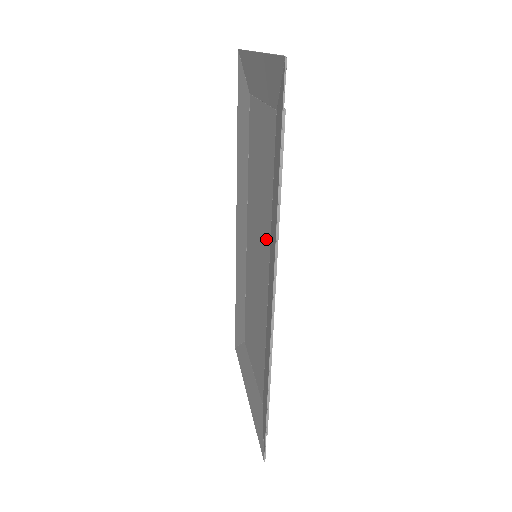
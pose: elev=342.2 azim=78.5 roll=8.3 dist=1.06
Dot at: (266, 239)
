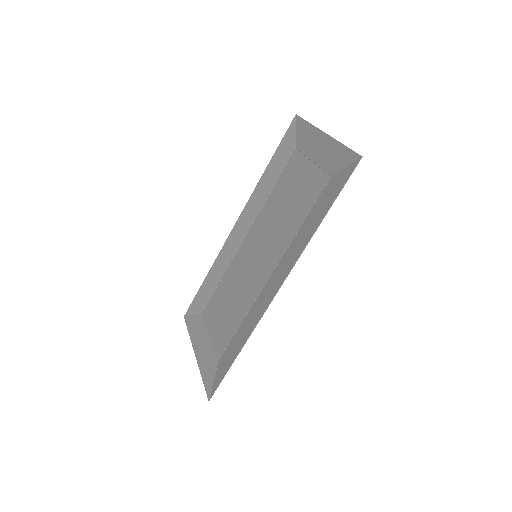
Dot at: (279, 249)
